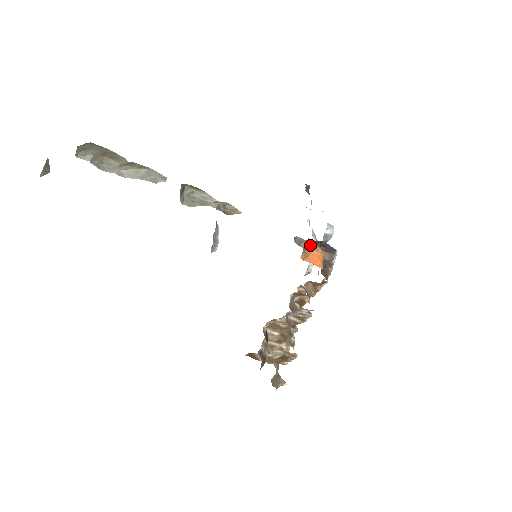
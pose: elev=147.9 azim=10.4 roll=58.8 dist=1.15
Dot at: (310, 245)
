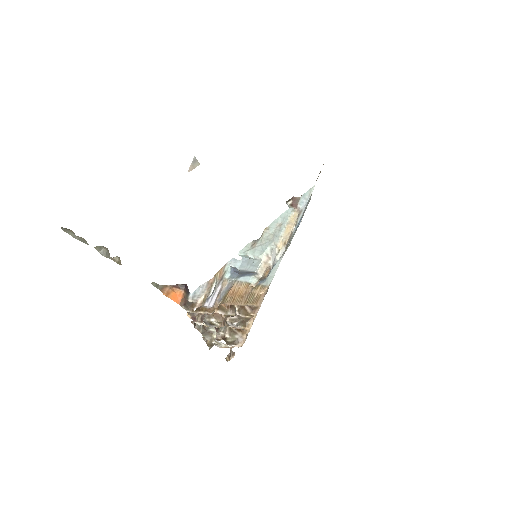
Dot at: (170, 287)
